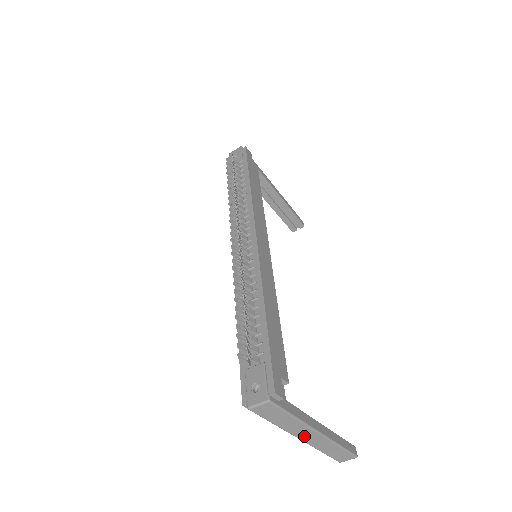
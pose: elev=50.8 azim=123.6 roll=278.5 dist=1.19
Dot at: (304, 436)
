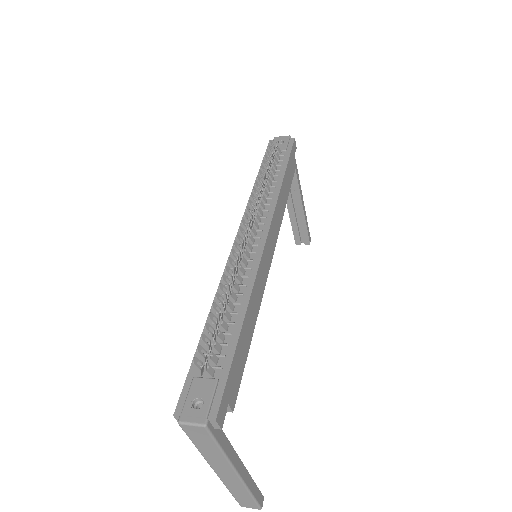
Dot at: (221, 471)
